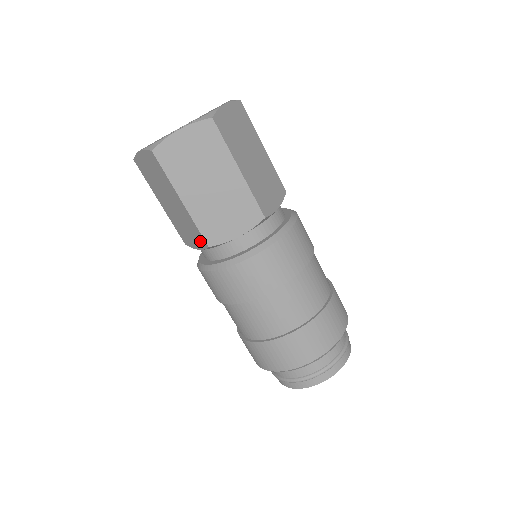
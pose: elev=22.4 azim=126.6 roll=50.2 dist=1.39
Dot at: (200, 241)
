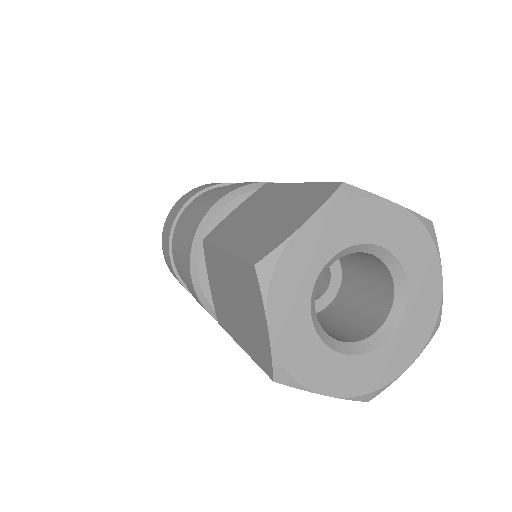
Dot at: occluded
